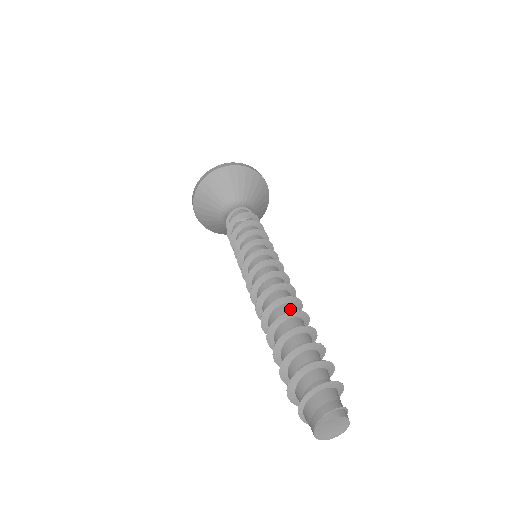
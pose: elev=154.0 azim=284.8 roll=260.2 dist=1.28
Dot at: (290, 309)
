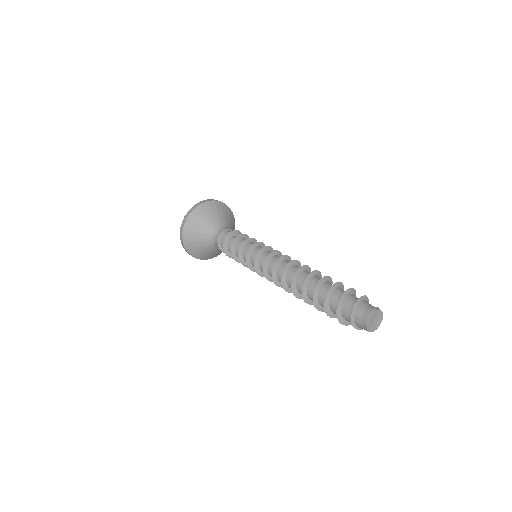
Dot at: occluded
